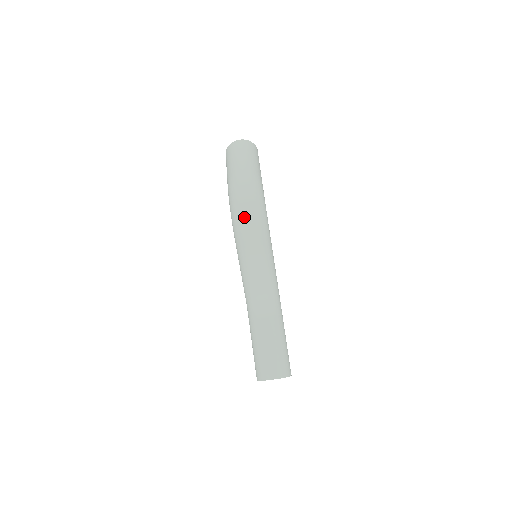
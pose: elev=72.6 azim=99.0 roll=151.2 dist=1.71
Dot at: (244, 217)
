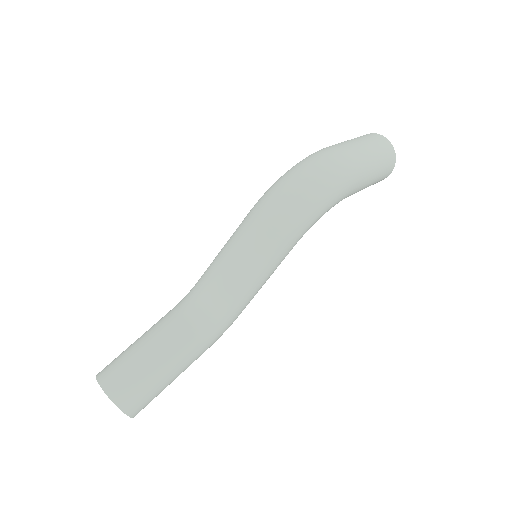
Dot at: (284, 189)
